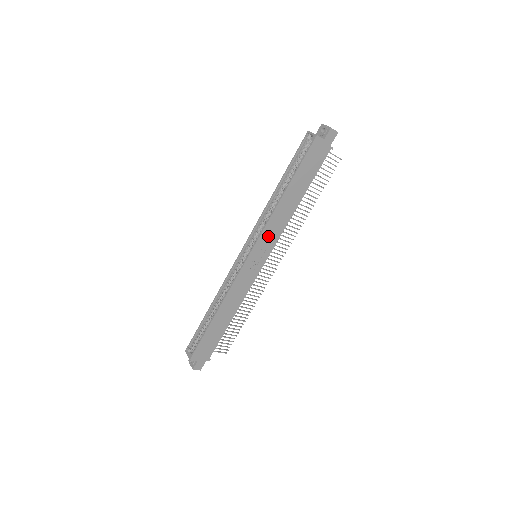
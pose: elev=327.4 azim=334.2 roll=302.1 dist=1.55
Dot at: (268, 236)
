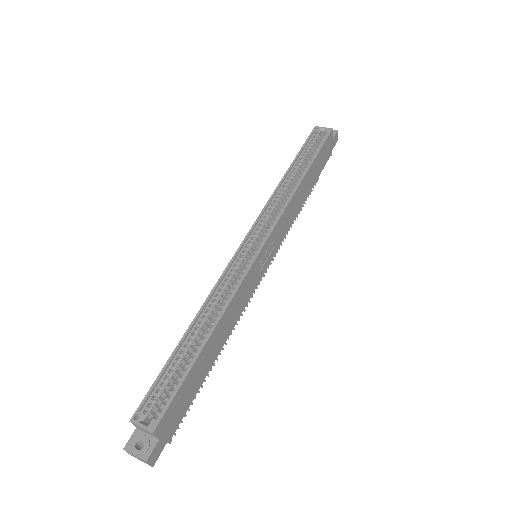
Dot at: (281, 226)
